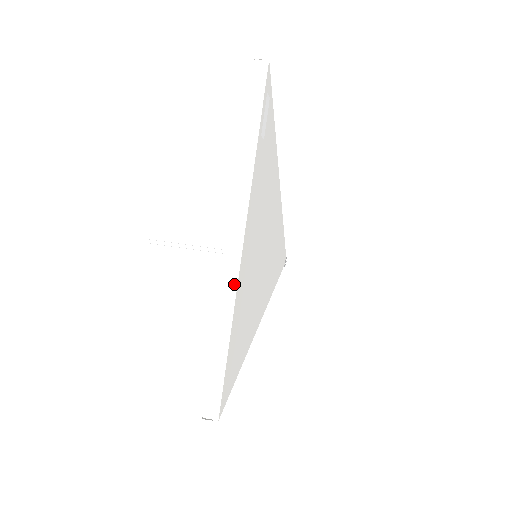
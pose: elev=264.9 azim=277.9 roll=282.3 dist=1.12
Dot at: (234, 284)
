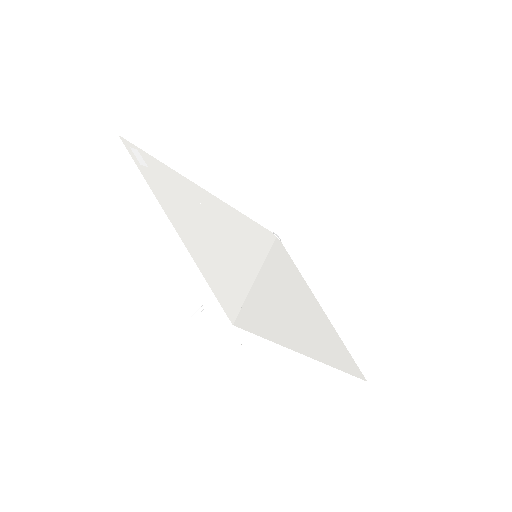
Dot at: (177, 239)
